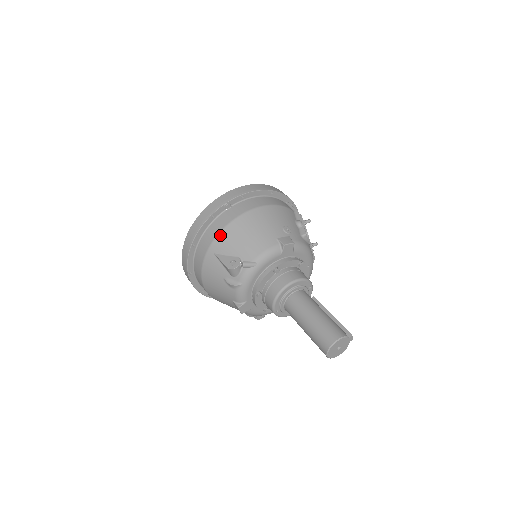
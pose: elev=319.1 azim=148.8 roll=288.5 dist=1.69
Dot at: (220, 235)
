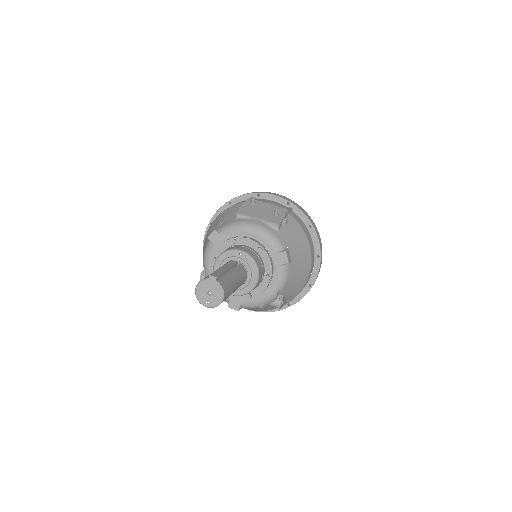
Dot at: occluded
